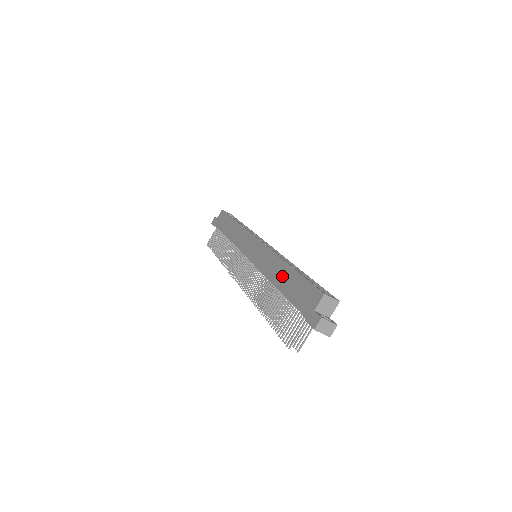
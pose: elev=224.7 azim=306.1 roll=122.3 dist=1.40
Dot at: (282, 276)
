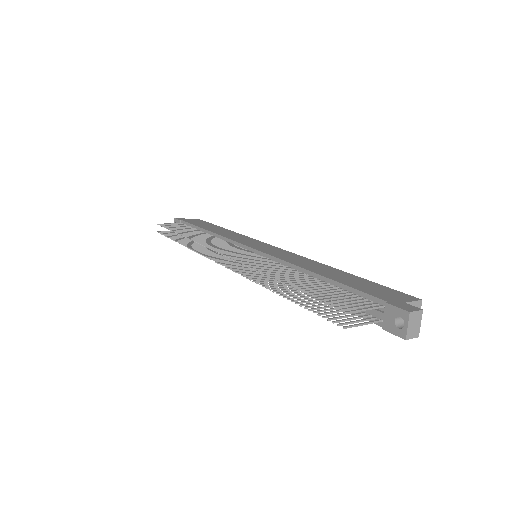
Dot at: (329, 271)
